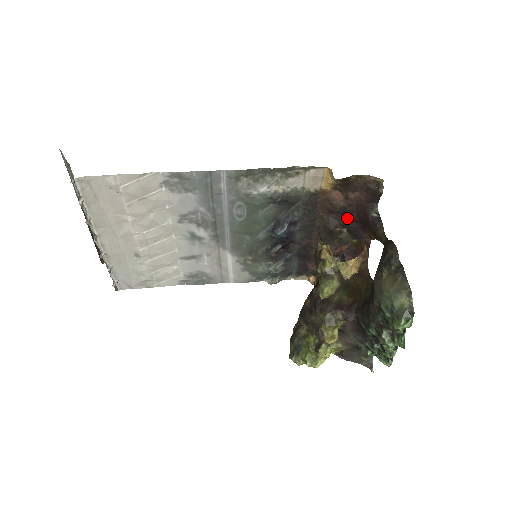
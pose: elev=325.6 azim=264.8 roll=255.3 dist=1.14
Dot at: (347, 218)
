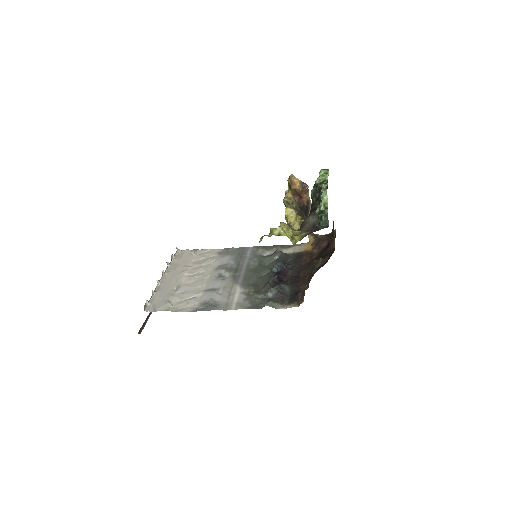
Dot at: (321, 255)
